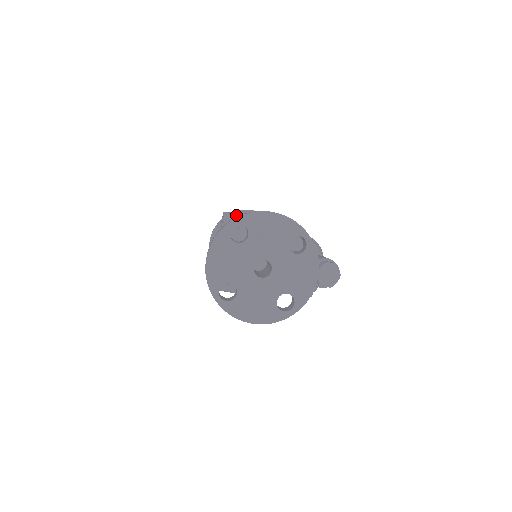
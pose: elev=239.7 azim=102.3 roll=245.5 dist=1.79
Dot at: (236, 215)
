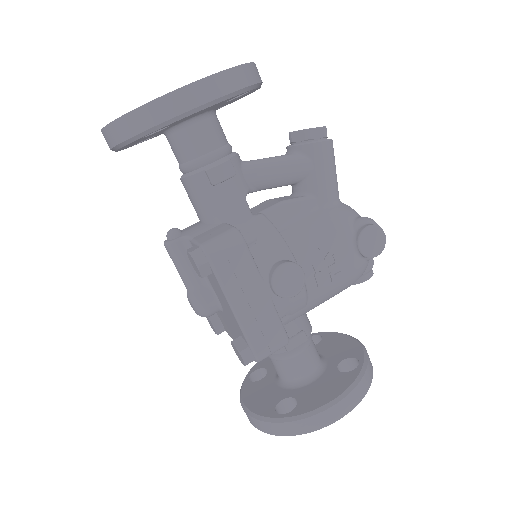
Dot at: occluded
